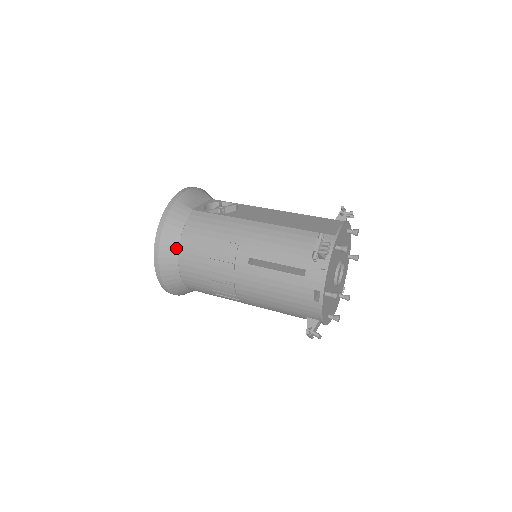
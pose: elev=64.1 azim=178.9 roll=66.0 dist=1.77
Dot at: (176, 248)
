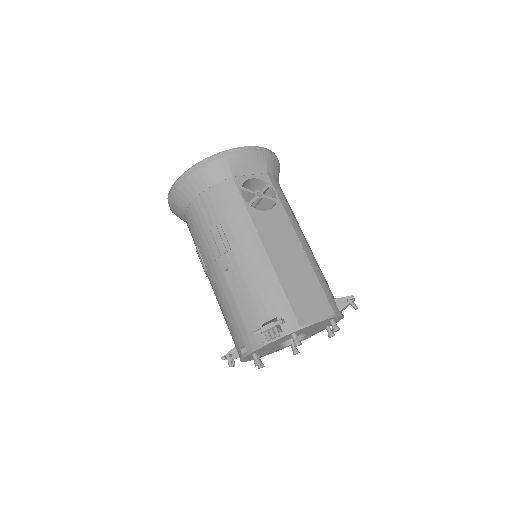
Dot at: (192, 197)
